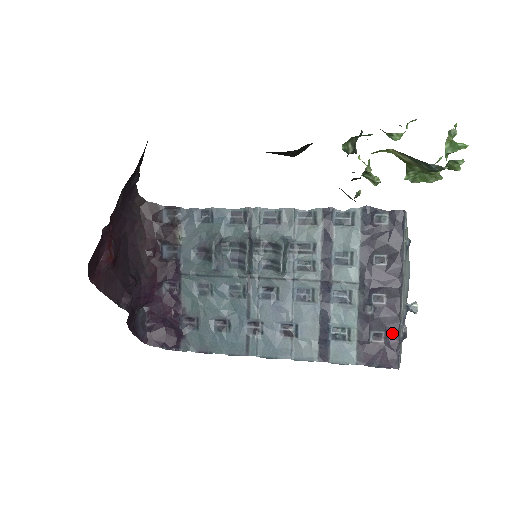
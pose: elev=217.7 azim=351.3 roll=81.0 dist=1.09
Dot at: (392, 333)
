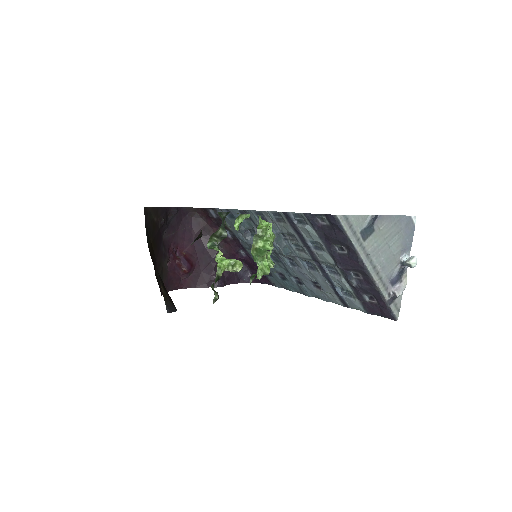
Dot at: (378, 298)
